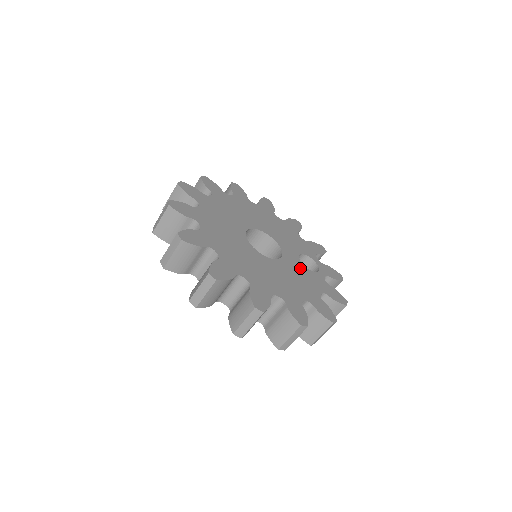
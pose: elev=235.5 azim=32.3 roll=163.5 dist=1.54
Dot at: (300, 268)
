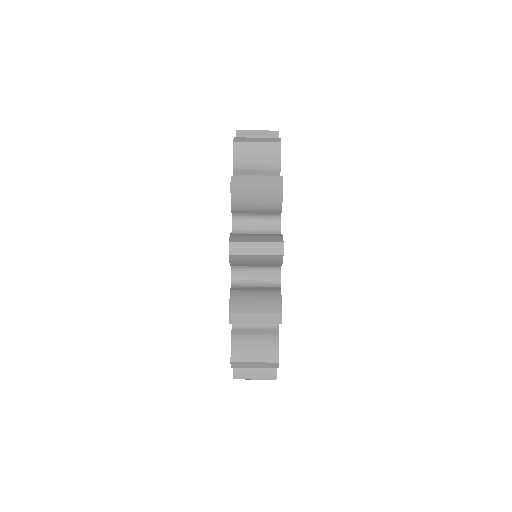
Dot at: occluded
